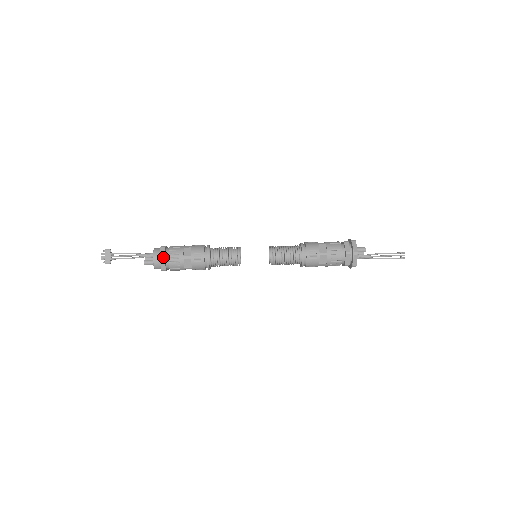
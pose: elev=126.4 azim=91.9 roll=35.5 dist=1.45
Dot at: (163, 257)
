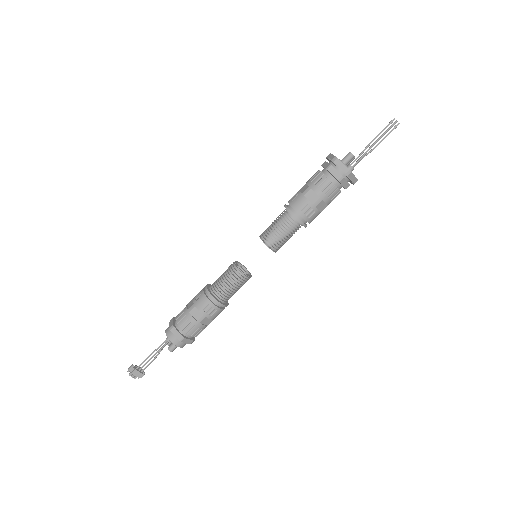
Dot at: (182, 338)
